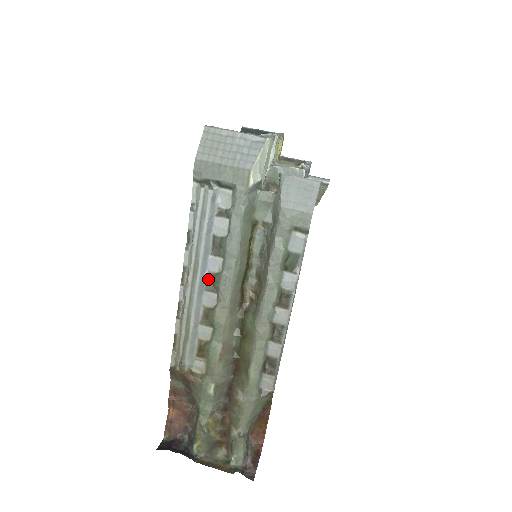
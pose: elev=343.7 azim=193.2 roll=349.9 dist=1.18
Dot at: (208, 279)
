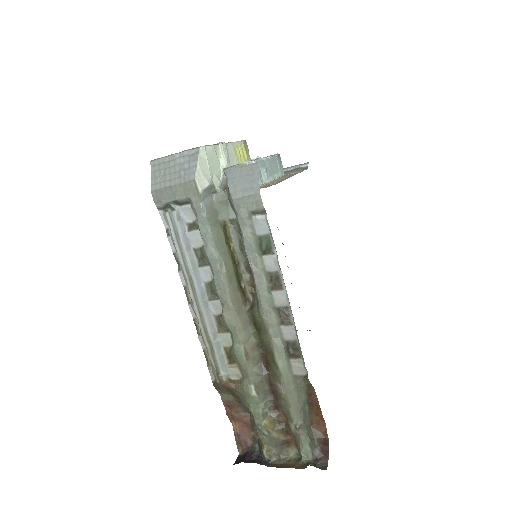
Dot at: (207, 289)
